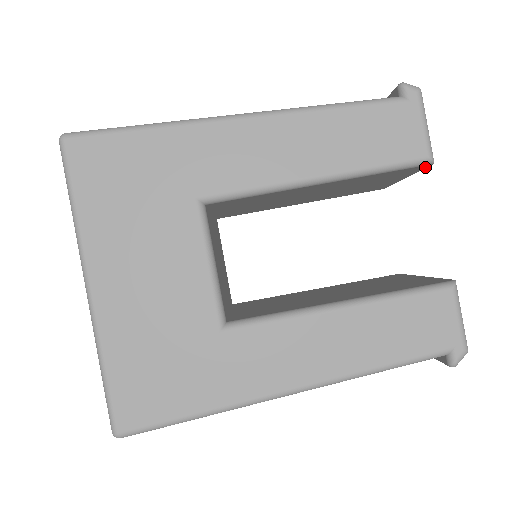
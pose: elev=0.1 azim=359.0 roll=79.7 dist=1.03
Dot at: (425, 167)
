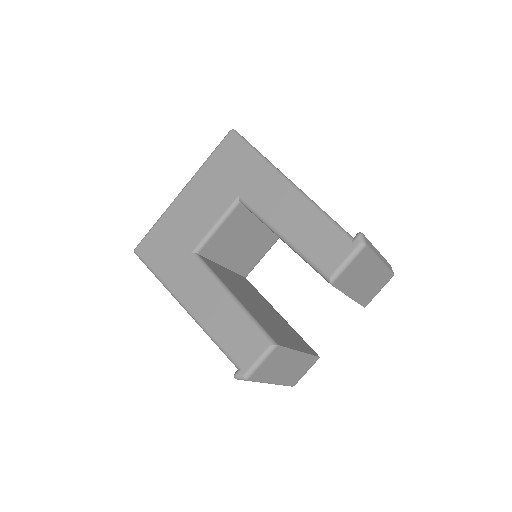
Dot at: (334, 286)
